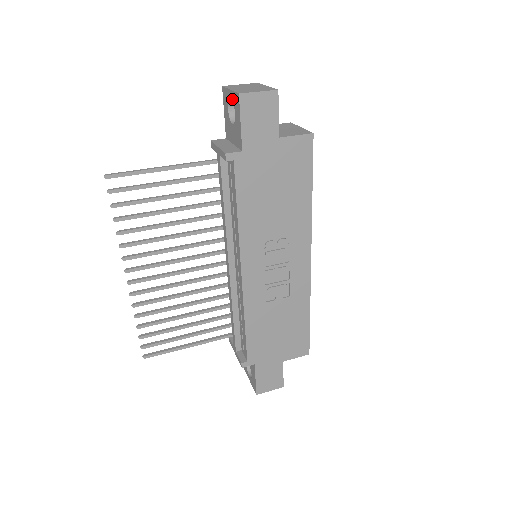
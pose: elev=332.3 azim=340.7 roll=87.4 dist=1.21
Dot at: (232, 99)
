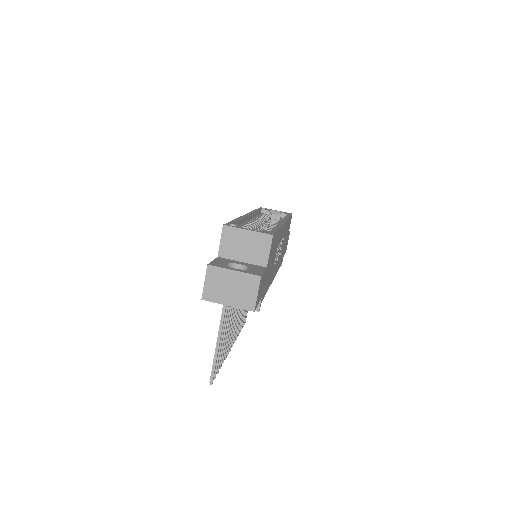
Dot at: (235, 305)
